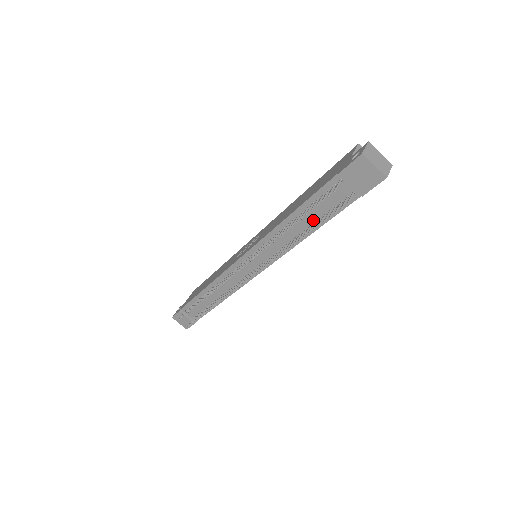
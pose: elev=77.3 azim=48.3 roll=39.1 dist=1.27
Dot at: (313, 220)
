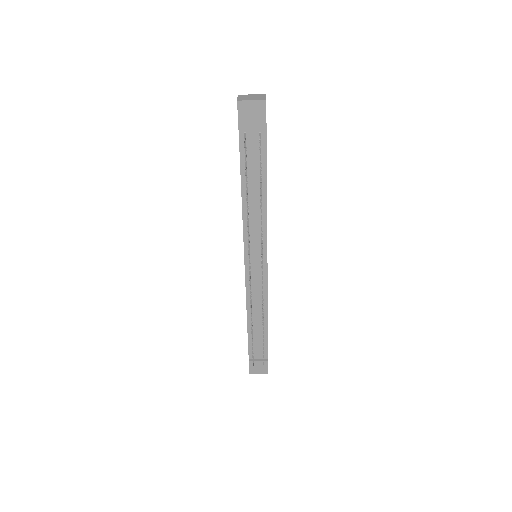
Dot at: (258, 180)
